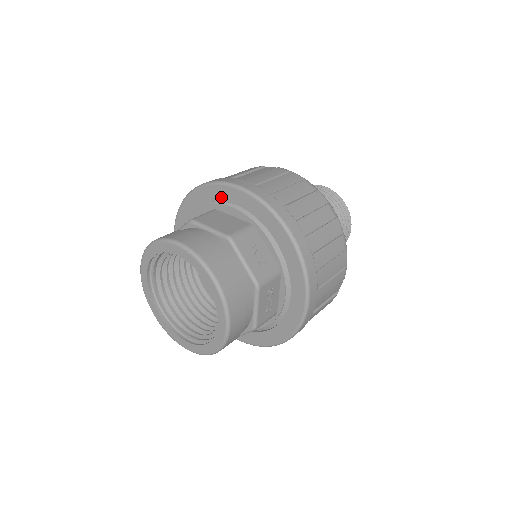
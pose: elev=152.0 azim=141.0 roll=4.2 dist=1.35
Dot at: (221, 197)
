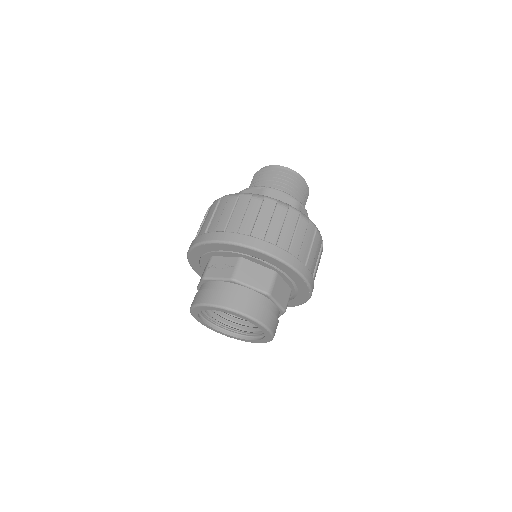
Dot at: (289, 274)
